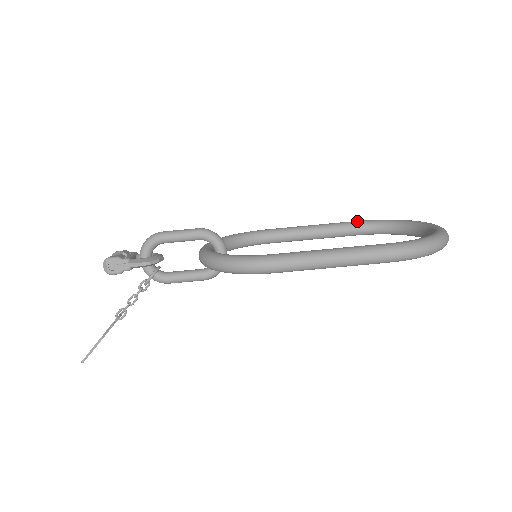
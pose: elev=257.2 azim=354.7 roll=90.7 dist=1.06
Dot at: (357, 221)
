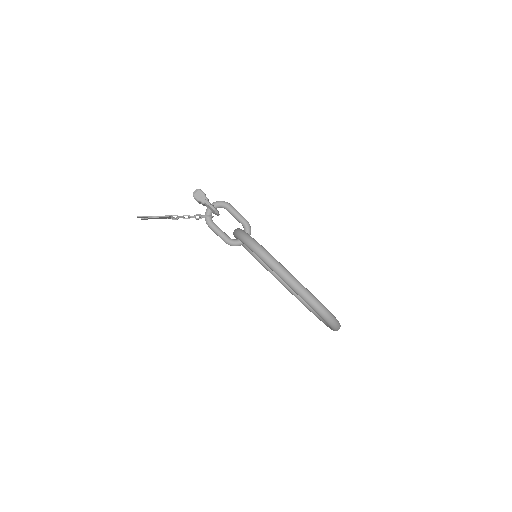
Dot at: occluded
